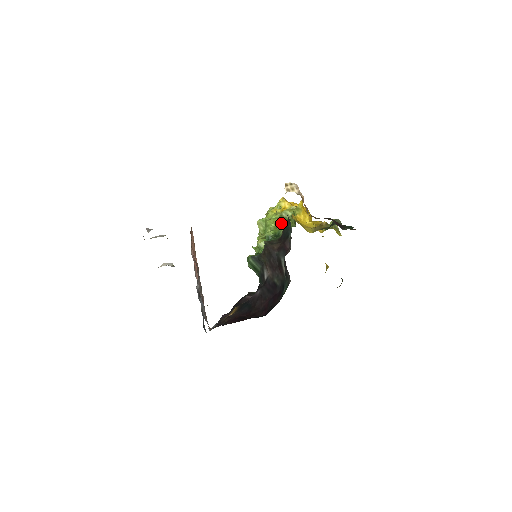
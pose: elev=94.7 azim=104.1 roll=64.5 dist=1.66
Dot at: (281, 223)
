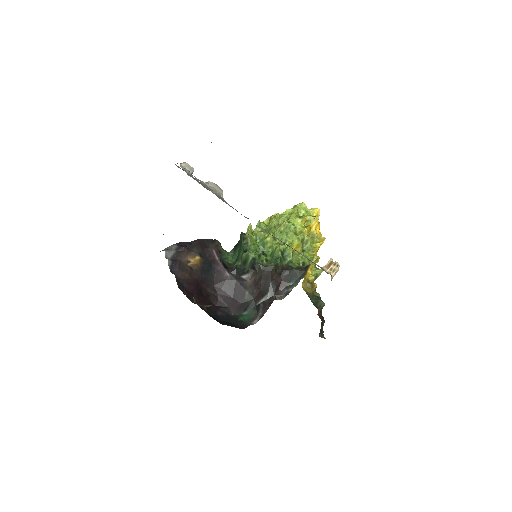
Dot at: (297, 248)
